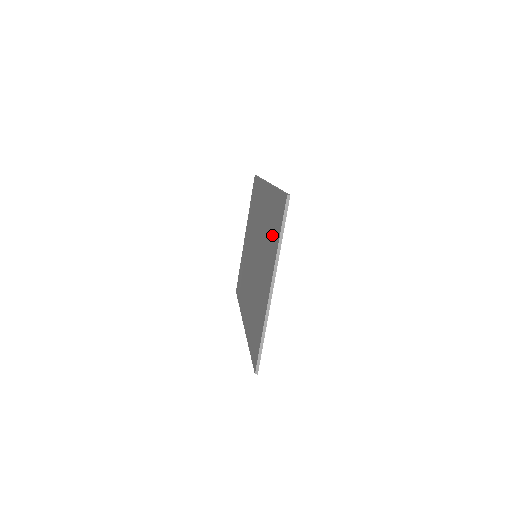
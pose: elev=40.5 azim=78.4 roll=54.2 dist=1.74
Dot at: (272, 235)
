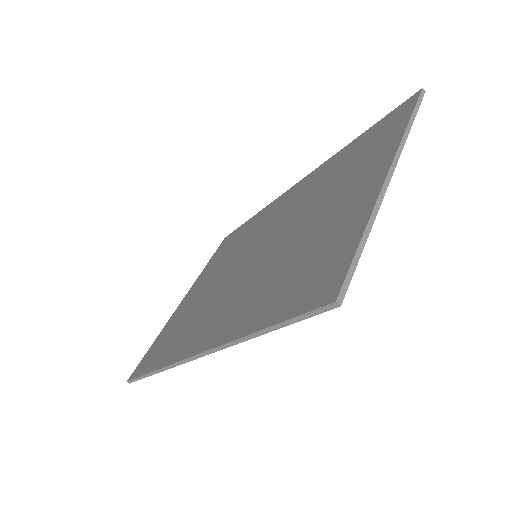
Dot at: (361, 156)
